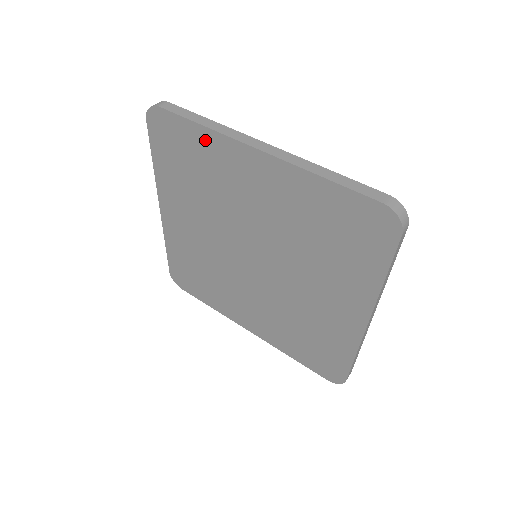
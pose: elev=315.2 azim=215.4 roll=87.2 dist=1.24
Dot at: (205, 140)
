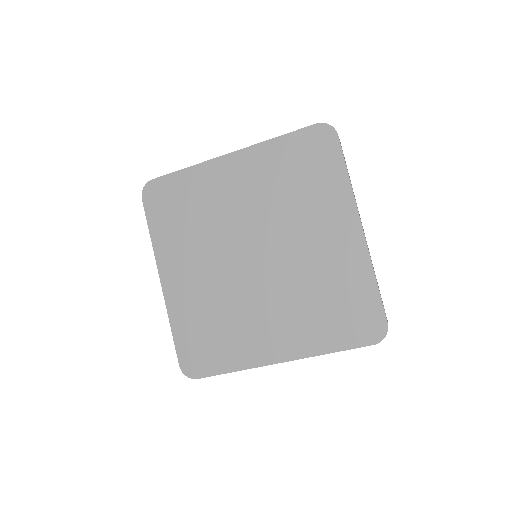
Dot at: (191, 177)
